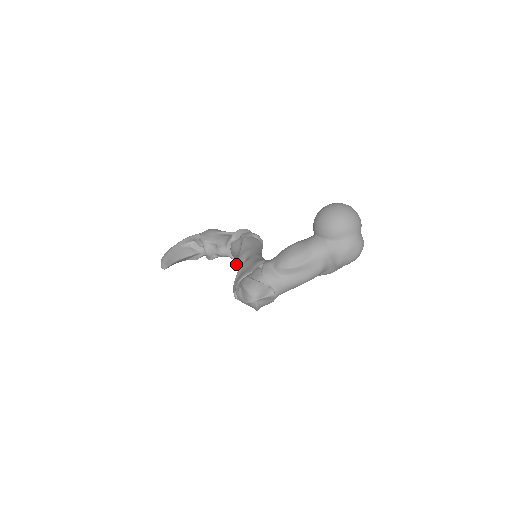
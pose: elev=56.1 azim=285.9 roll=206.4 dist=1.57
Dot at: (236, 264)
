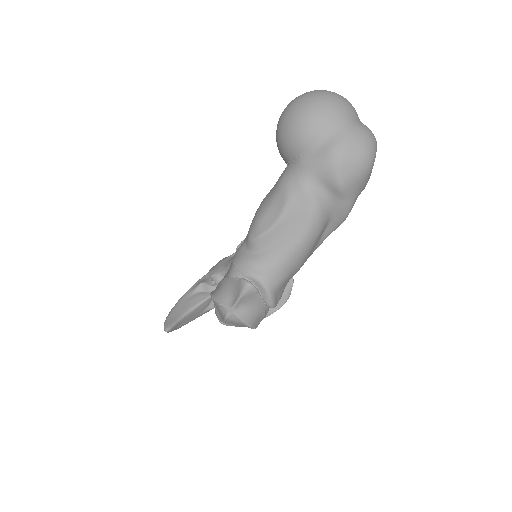
Dot at: occluded
